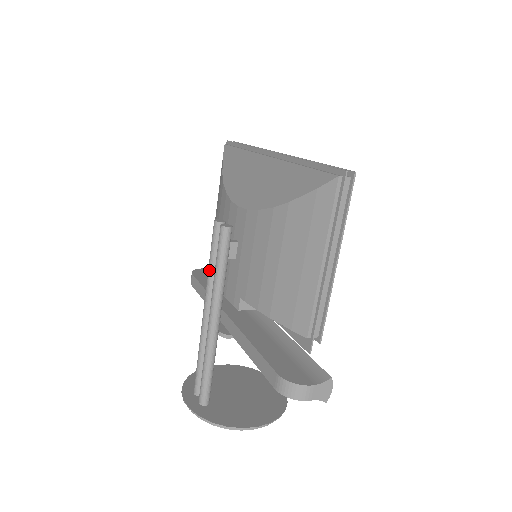
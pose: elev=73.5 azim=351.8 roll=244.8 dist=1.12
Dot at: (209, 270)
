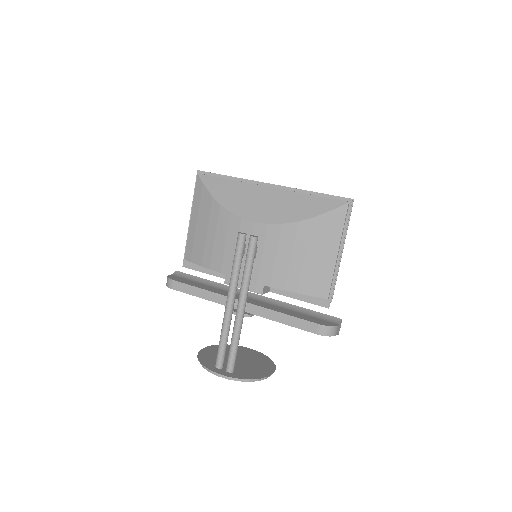
Dot at: (235, 270)
